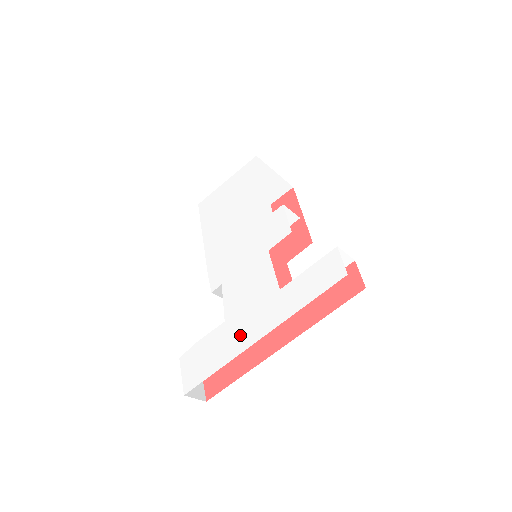
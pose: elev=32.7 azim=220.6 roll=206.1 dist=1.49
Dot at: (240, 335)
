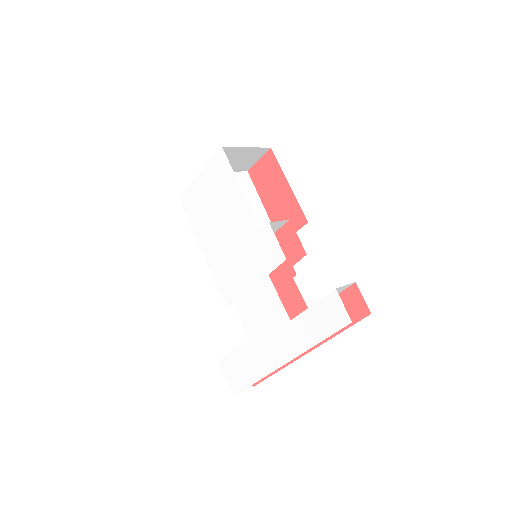
Dot at: (266, 356)
